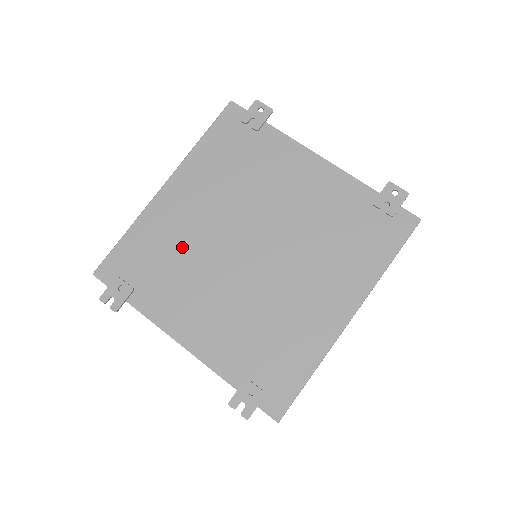
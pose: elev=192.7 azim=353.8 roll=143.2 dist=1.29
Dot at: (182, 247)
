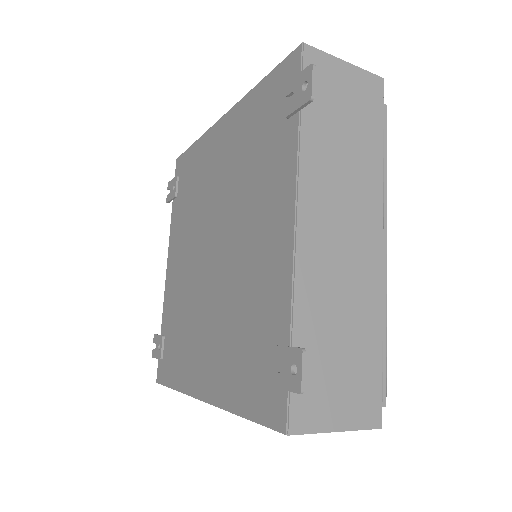
Dot at: (199, 193)
